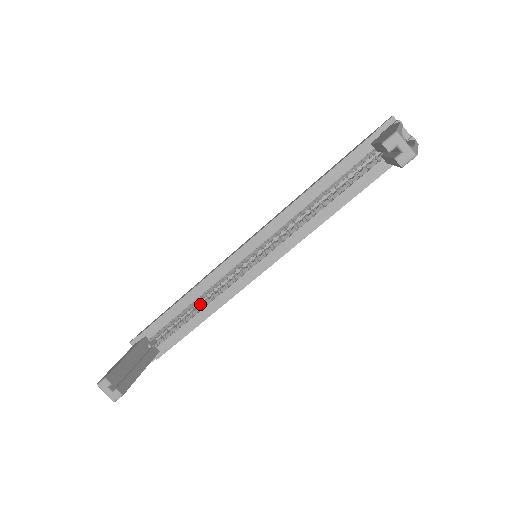
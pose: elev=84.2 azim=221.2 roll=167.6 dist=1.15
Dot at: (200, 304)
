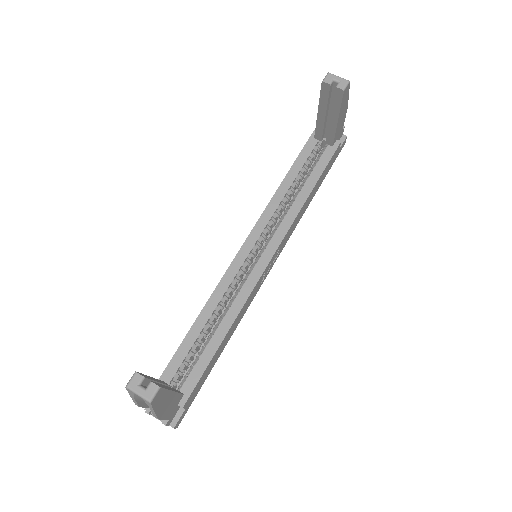
Dot at: occluded
